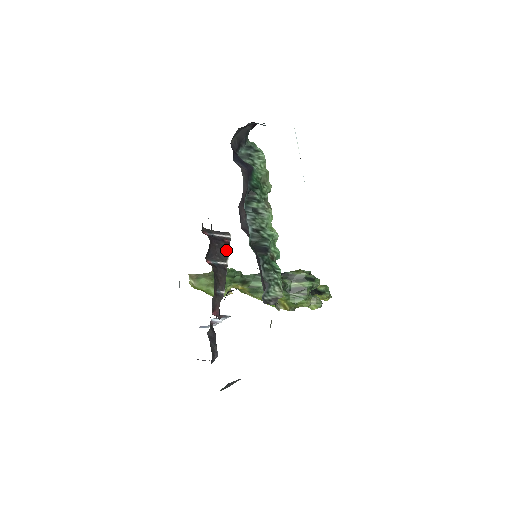
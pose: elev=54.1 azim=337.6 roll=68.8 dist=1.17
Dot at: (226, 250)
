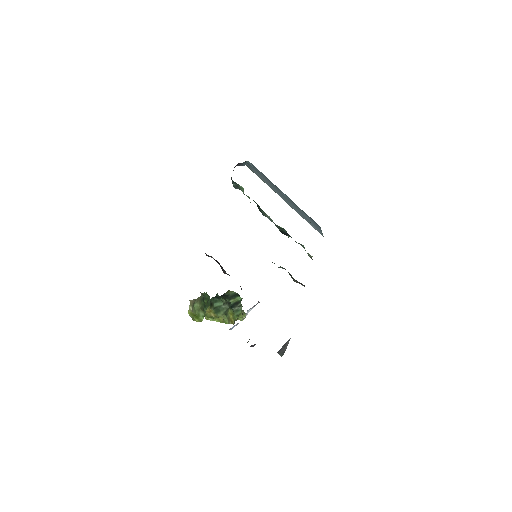
Dot at: (221, 266)
